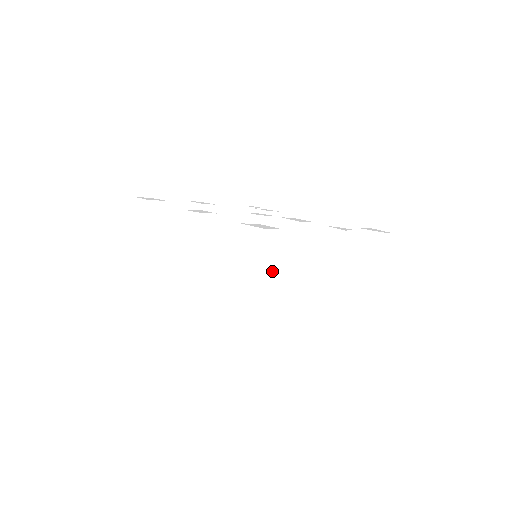
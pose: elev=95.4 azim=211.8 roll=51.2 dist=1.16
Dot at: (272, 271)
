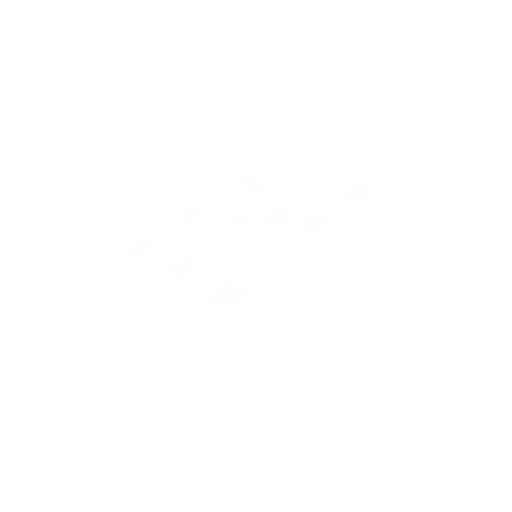
Dot at: (253, 325)
